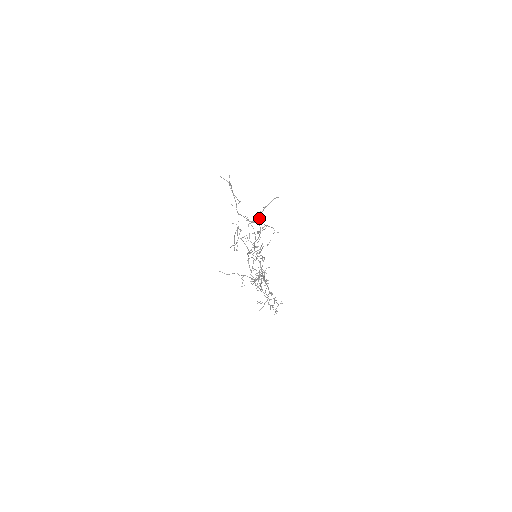
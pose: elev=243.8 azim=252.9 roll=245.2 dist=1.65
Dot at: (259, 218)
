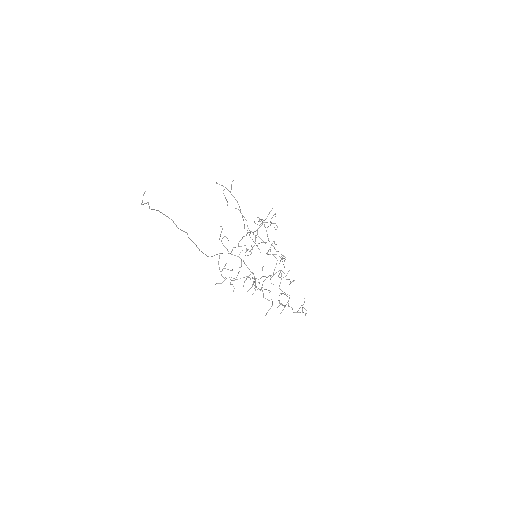
Dot at: (165, 215)
